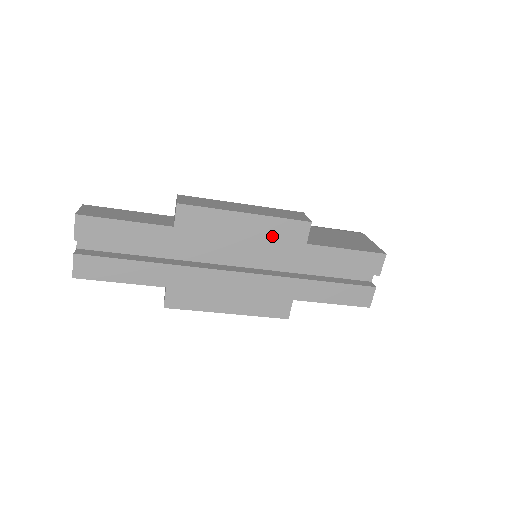
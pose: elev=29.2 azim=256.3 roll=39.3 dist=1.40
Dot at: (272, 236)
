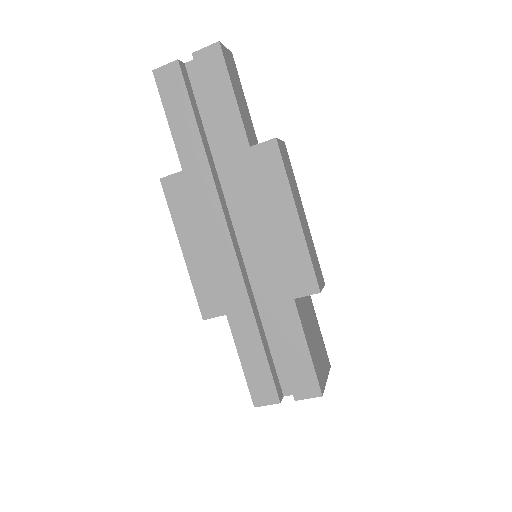
Dot at: (286, 256)
